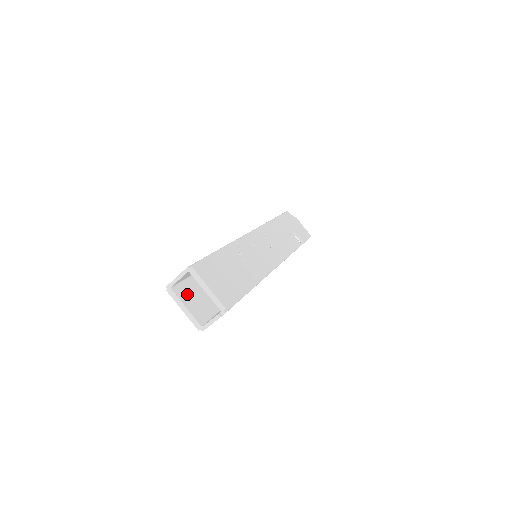
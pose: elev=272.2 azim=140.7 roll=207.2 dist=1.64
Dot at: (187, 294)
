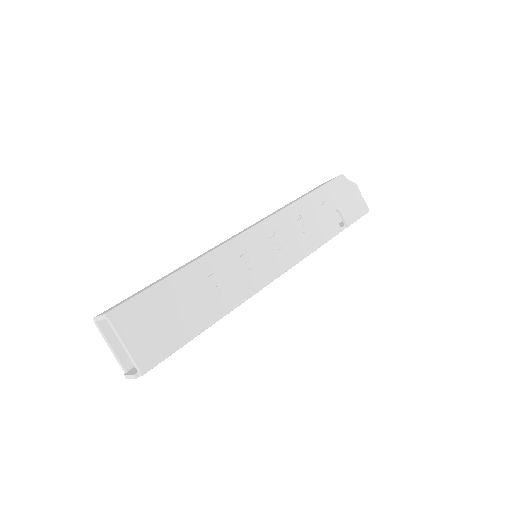
Dot at: occluded
